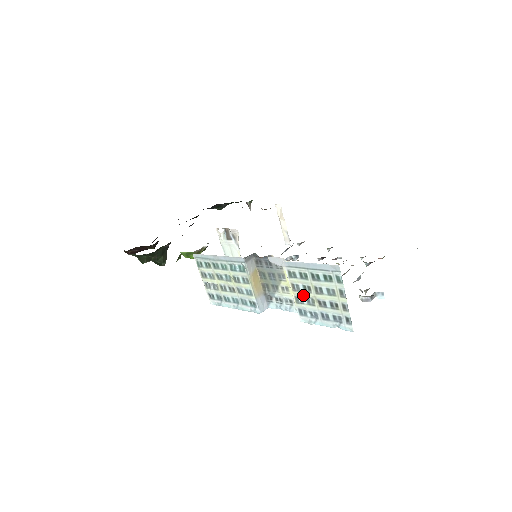
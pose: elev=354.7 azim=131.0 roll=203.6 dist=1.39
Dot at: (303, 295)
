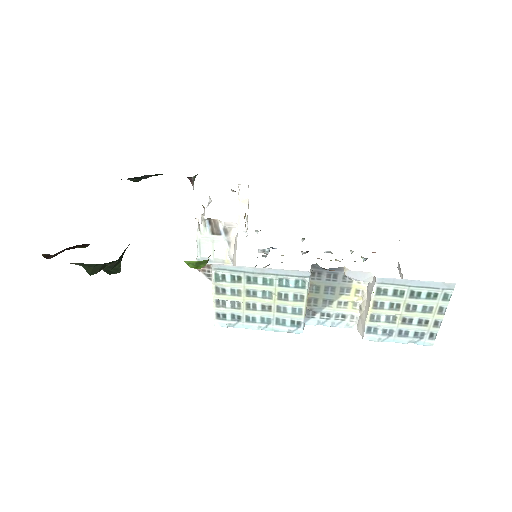
Dot at: (385, 313)
